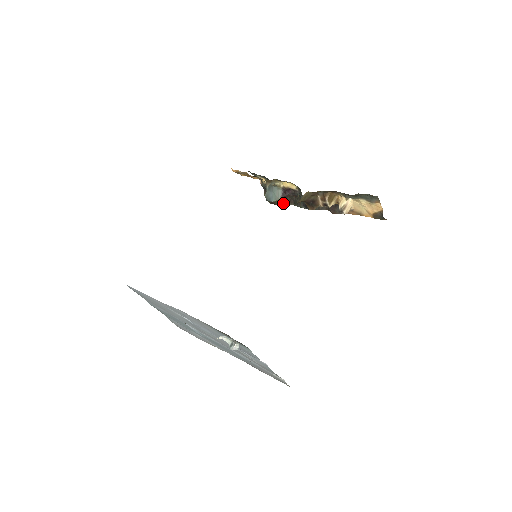
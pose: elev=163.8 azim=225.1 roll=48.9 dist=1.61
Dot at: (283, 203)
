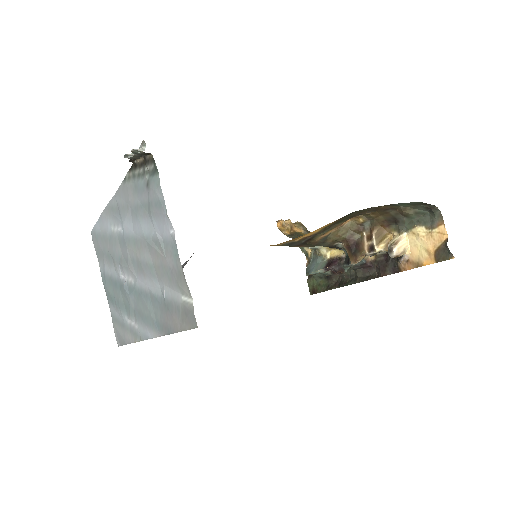
Dot at: (326, 289)
